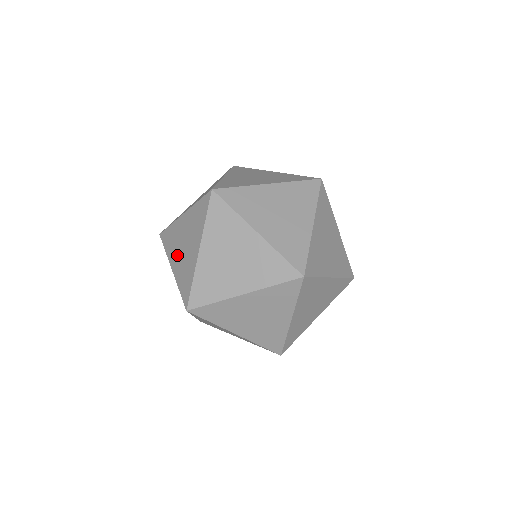
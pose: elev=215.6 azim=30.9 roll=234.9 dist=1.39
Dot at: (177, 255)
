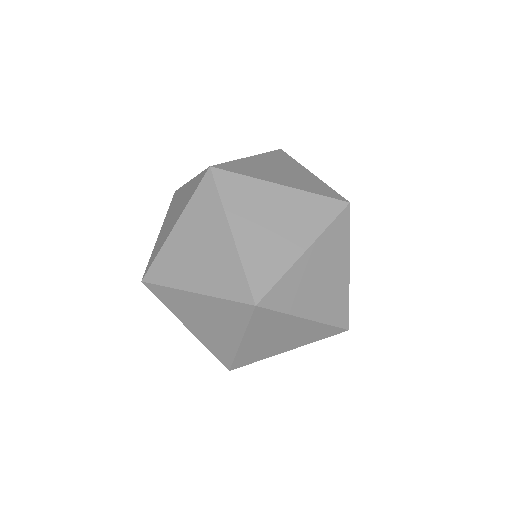
Dot at: occluded
